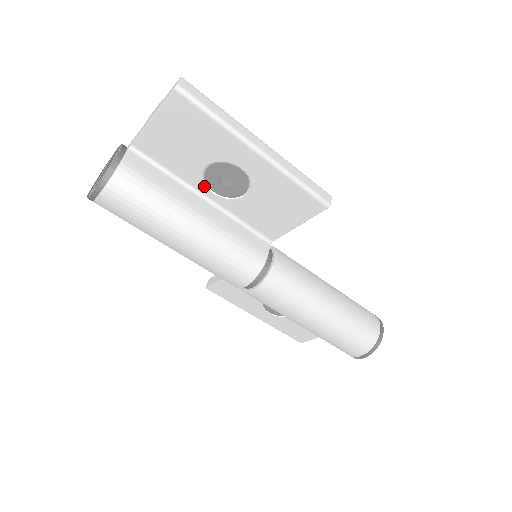
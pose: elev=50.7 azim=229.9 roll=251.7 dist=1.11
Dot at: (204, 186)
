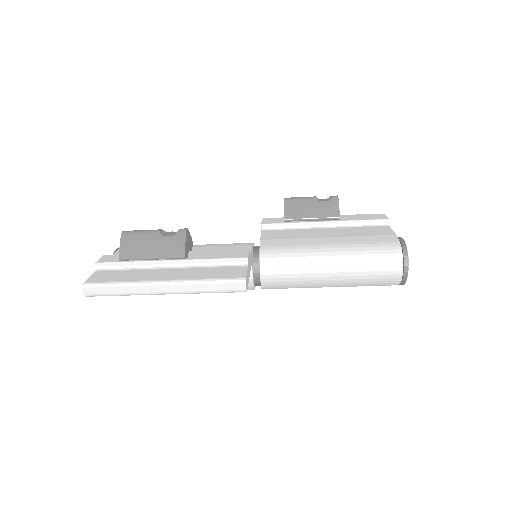
Dot at: occluded
